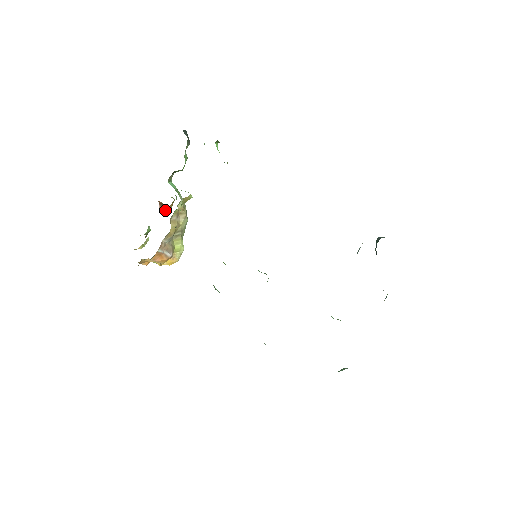
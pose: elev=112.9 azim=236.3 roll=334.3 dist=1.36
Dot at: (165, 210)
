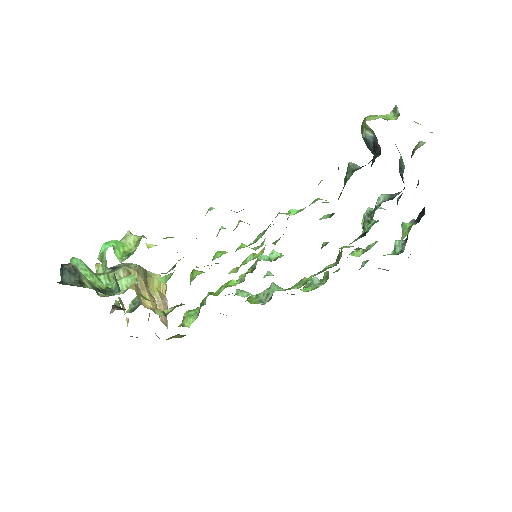
Dot at: occluded
